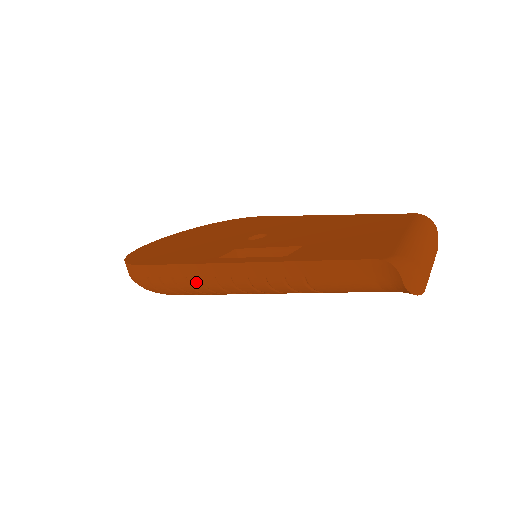
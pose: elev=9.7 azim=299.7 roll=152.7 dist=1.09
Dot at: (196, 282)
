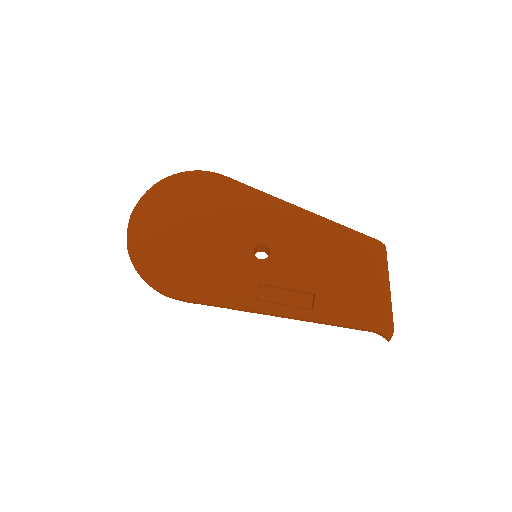
Dot at: occluded
